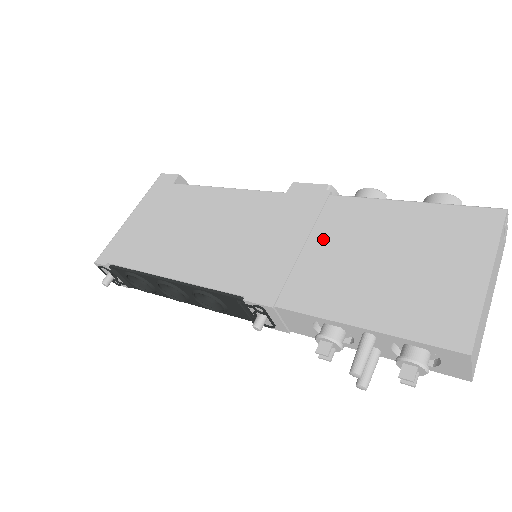
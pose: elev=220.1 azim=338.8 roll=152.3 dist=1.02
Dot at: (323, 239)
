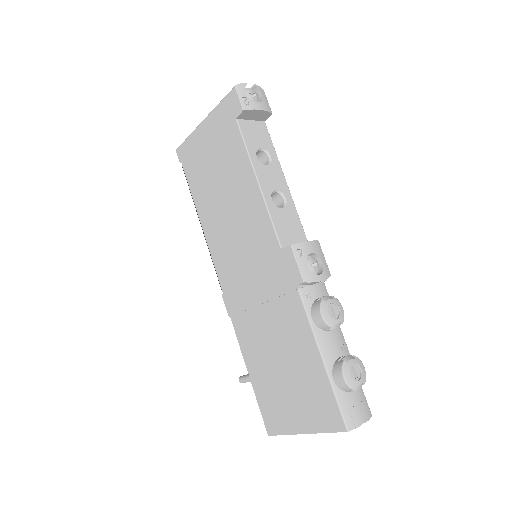
Dot at: (270, 314)
